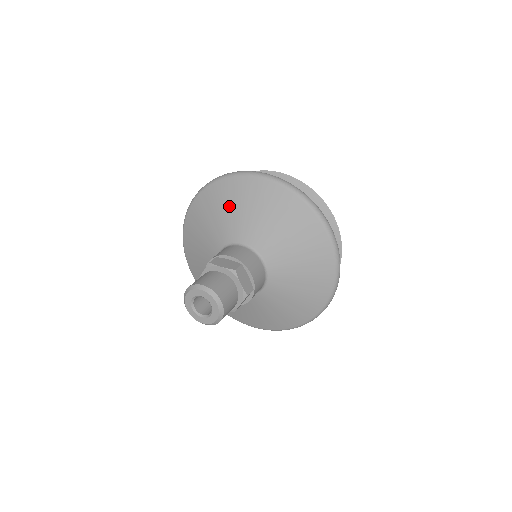
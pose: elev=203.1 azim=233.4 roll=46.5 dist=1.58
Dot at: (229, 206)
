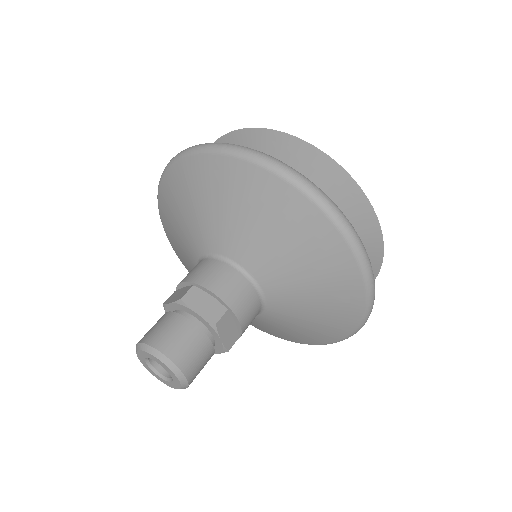
Dot at: (227, 202)
